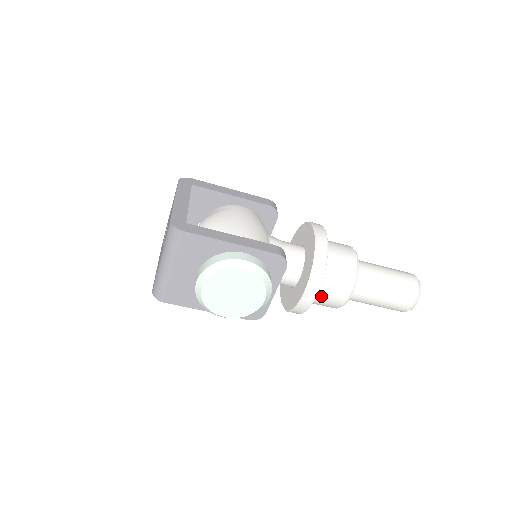
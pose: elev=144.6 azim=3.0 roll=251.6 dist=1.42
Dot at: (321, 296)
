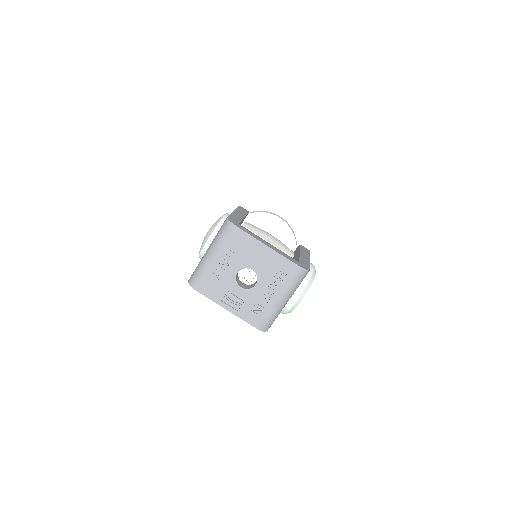
Dot at: occluded
